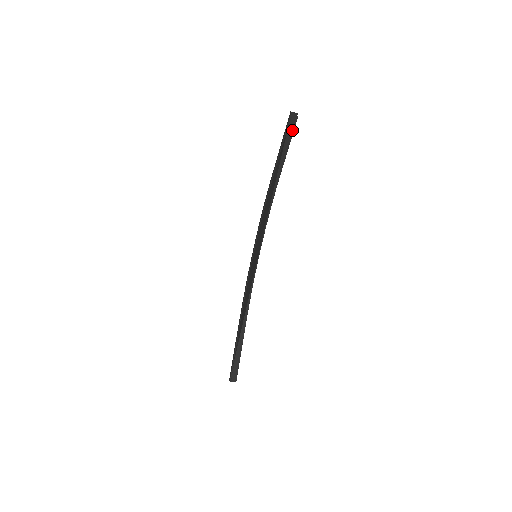
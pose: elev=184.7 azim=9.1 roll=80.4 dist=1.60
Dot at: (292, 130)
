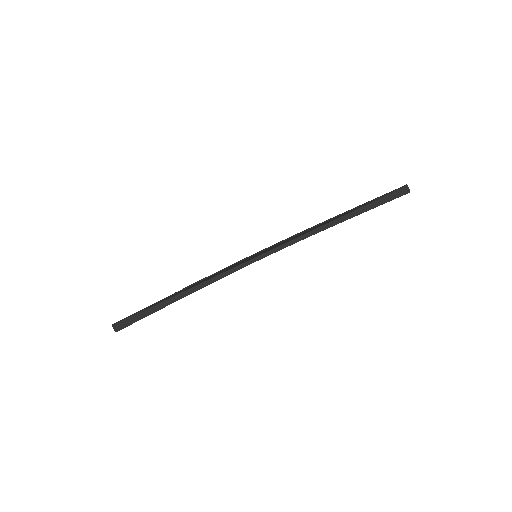
Dot at: (394, 197)
